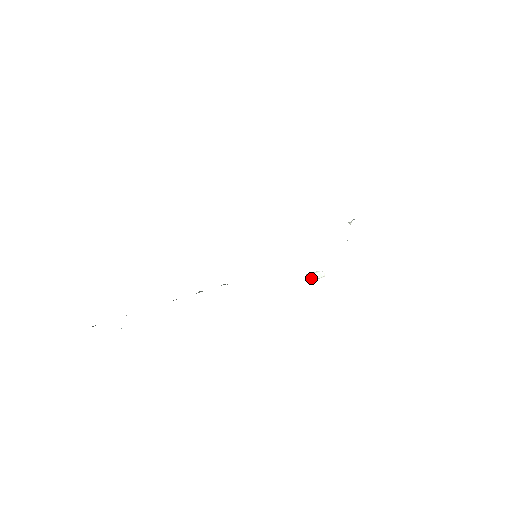
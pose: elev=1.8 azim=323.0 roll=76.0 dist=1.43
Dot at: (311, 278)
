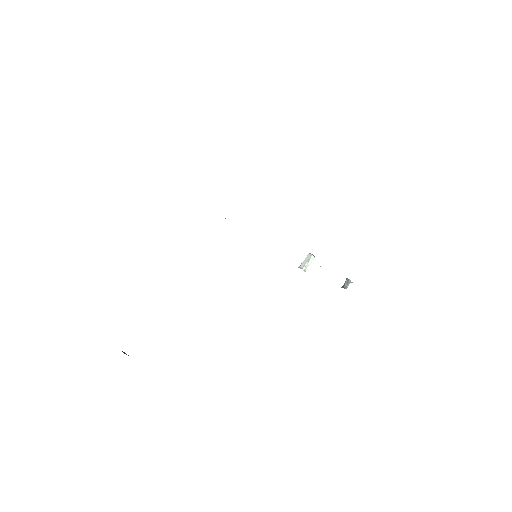
Dot at: (305, 269)
